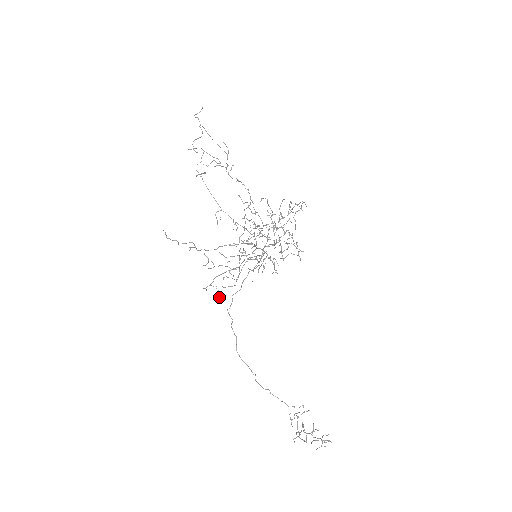
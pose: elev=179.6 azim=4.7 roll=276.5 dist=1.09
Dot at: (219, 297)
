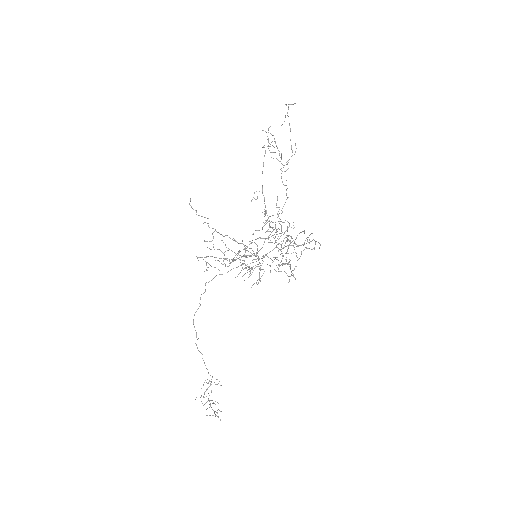
Dot at: (204, 271)
